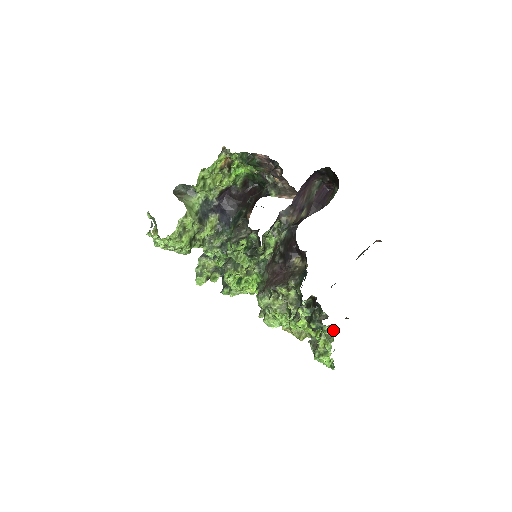
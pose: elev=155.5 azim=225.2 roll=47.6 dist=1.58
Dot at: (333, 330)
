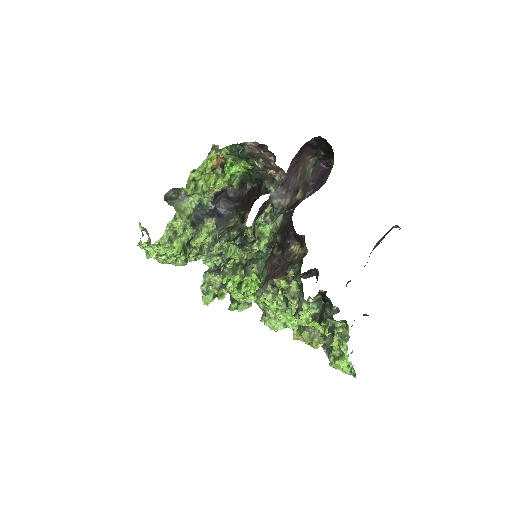
Dot at: (347, 326)
